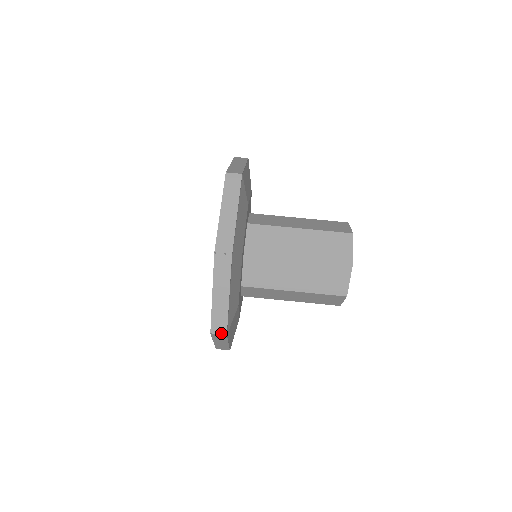
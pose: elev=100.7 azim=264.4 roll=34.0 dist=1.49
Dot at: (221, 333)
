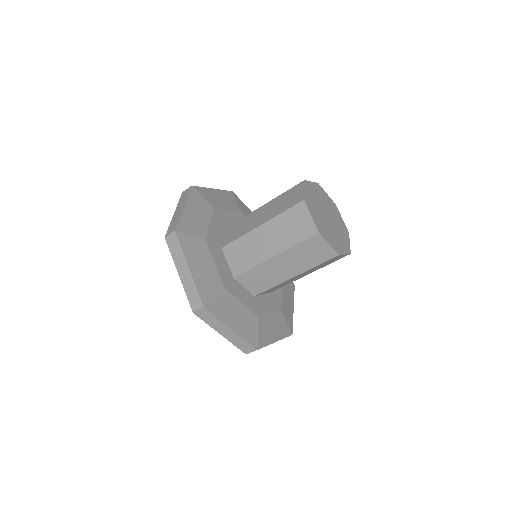
Dot at: occluded
